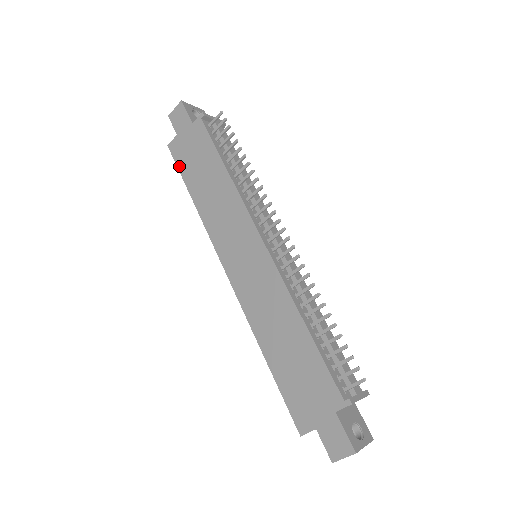
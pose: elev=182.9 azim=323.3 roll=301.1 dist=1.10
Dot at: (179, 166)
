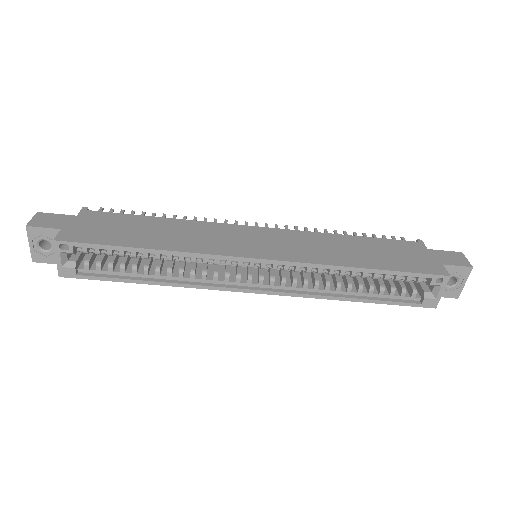
Dot at: (96, 242)
